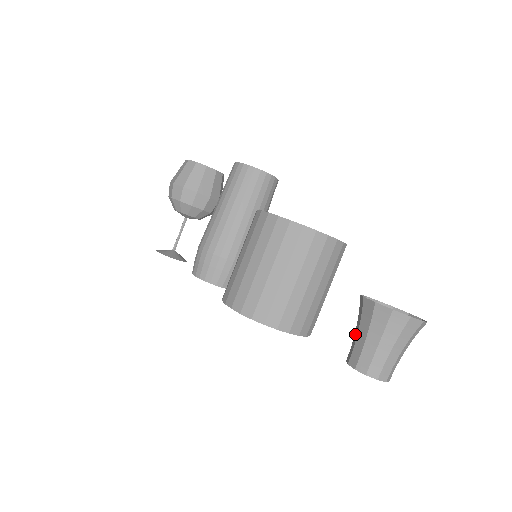
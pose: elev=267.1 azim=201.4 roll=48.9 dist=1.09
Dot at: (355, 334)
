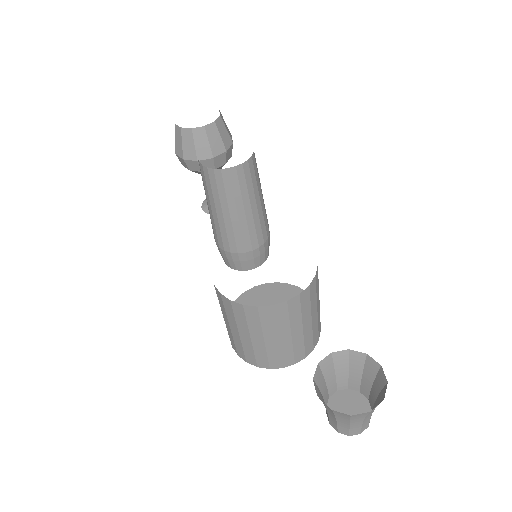
Dot at: (325, 392)
